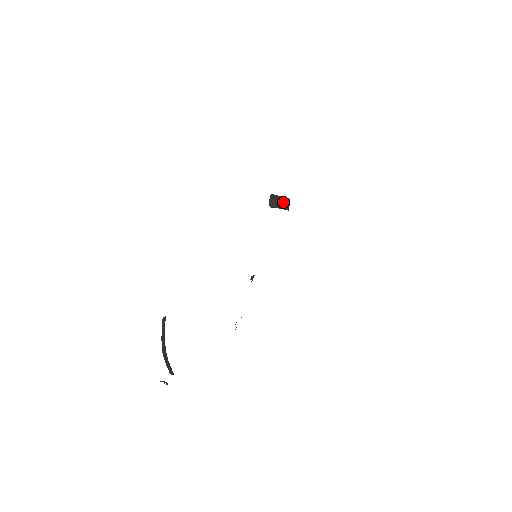
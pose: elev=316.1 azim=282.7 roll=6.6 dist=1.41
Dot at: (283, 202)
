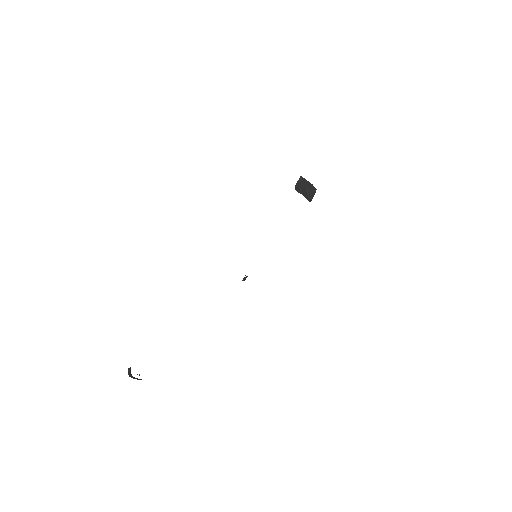
Dot at: (308, 191)
